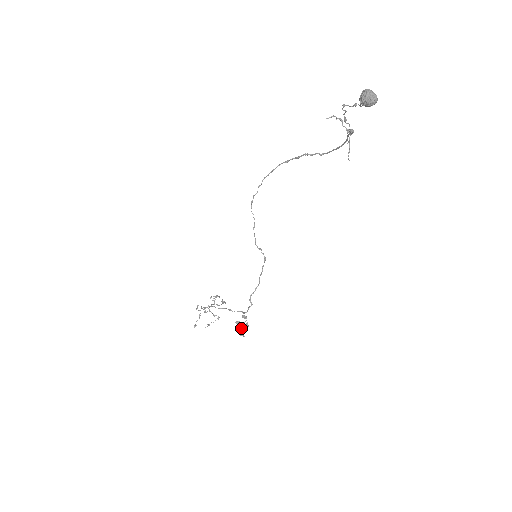
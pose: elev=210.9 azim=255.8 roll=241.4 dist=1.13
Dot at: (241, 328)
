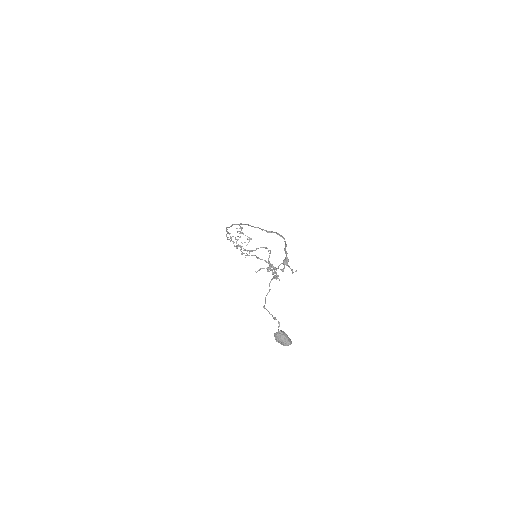
Dot at: occluded
